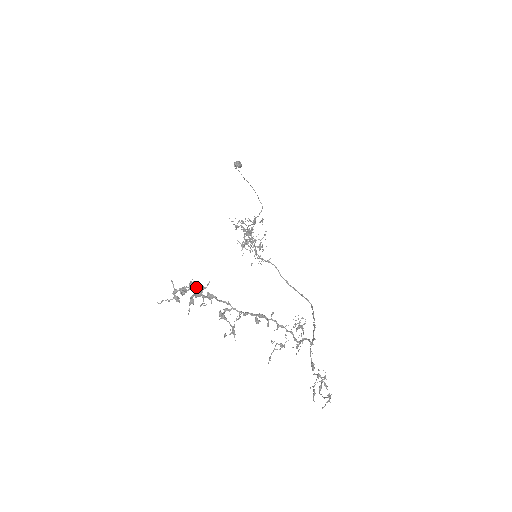
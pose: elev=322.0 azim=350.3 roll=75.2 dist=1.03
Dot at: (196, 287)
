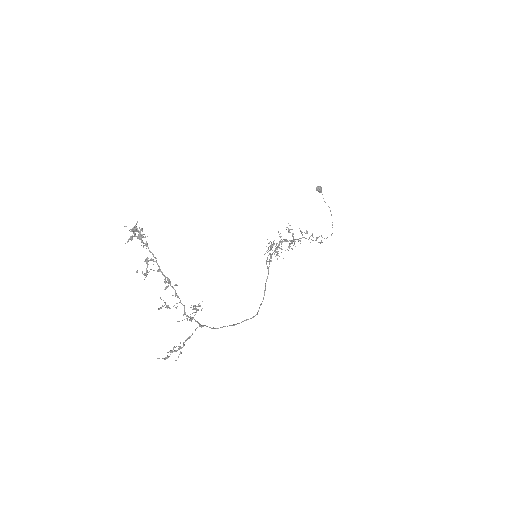
Dot at: occluded
